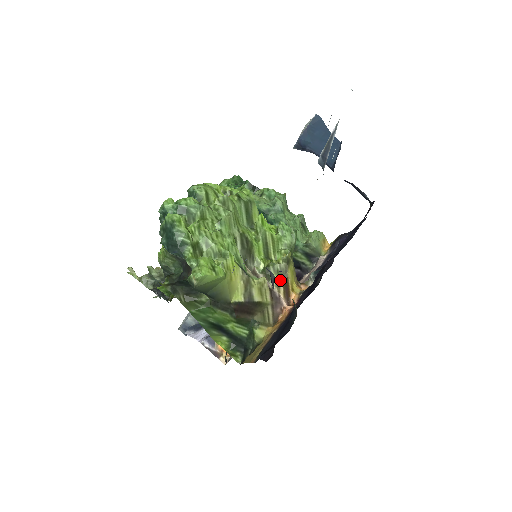
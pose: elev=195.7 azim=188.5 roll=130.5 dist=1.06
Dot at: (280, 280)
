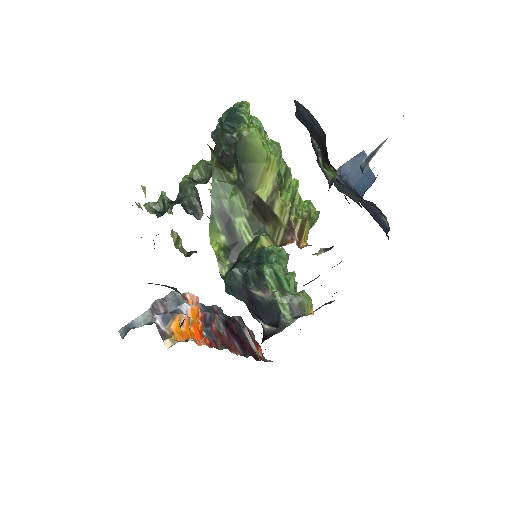
Dot at: (300, 219)
